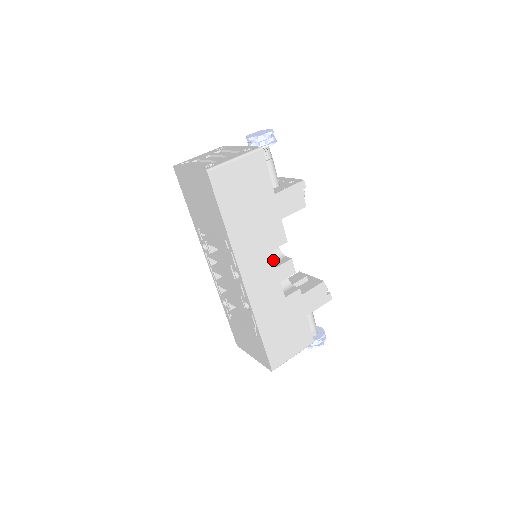
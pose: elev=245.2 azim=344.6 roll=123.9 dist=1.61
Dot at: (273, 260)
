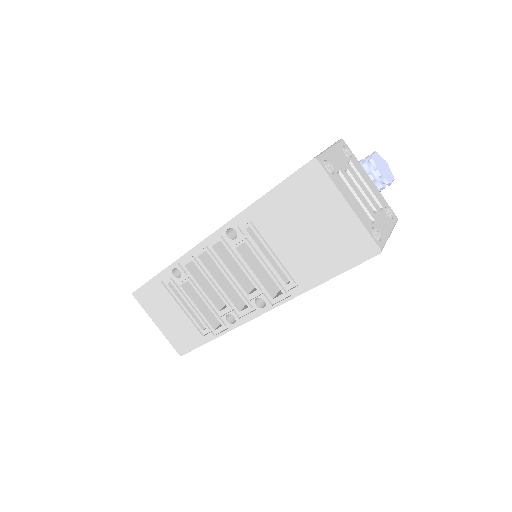
Dot at: occluded
